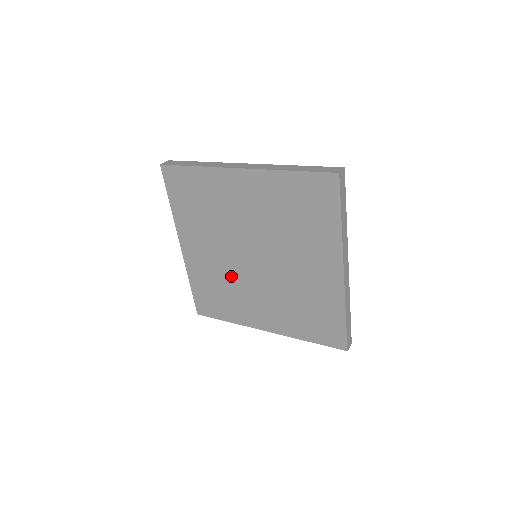
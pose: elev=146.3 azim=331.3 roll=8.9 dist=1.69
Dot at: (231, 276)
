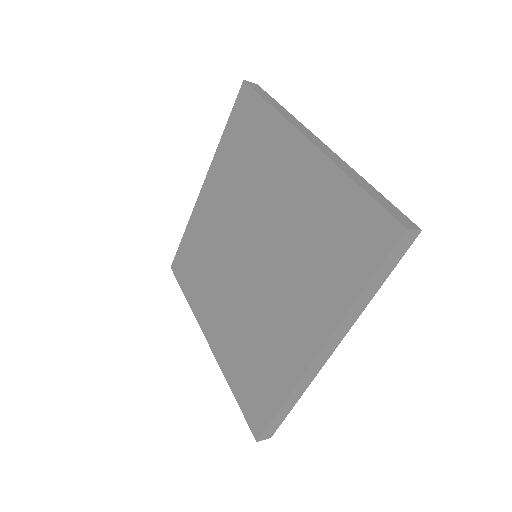
Dot at: (249, 313)
